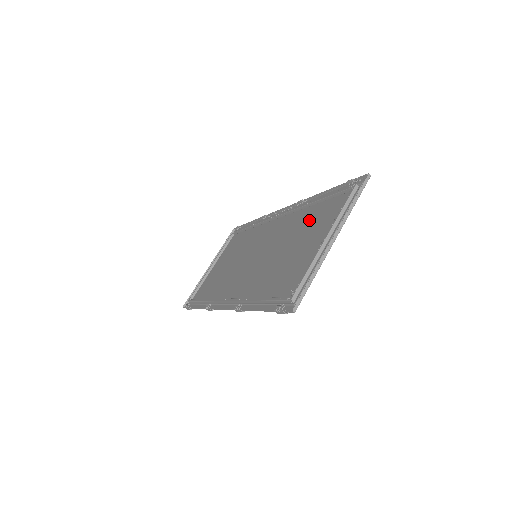
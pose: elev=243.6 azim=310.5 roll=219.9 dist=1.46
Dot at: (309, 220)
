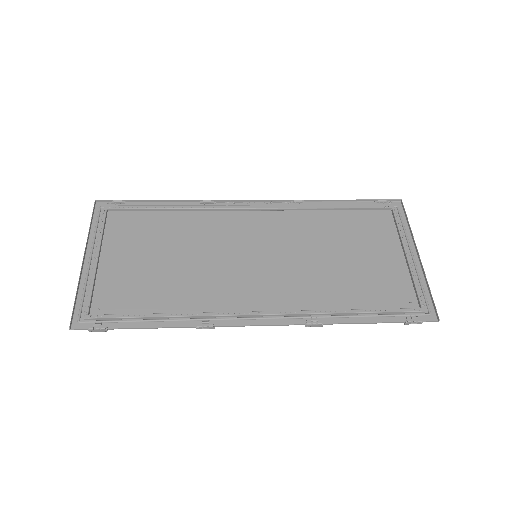
Dot at: (340, 227)
